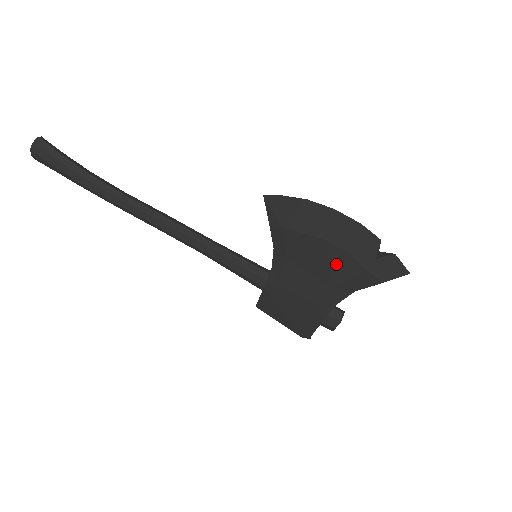
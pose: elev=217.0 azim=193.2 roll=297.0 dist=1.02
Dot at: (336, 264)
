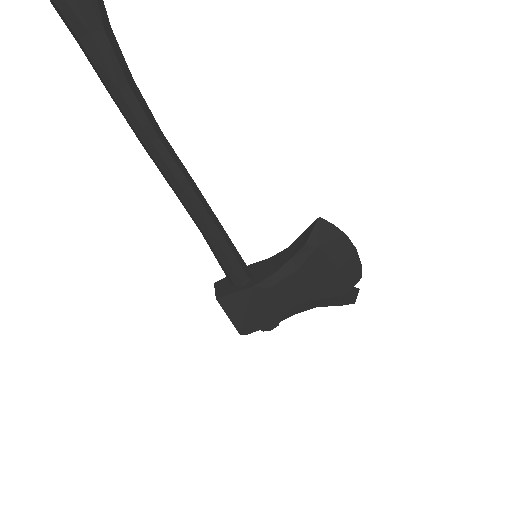
Dot at: (327, 286)
